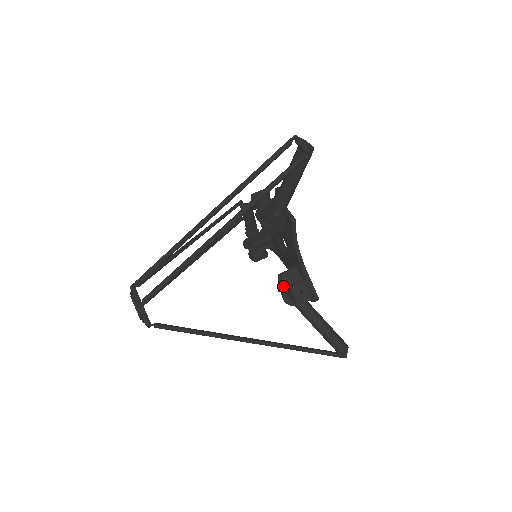
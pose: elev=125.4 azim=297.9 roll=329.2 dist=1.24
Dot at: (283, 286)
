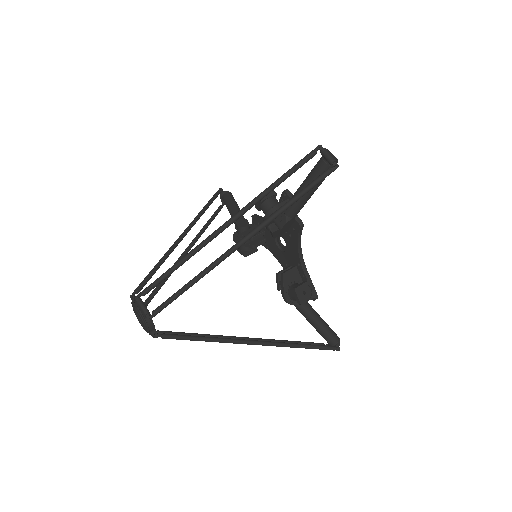
Dot at: (284, 286)
